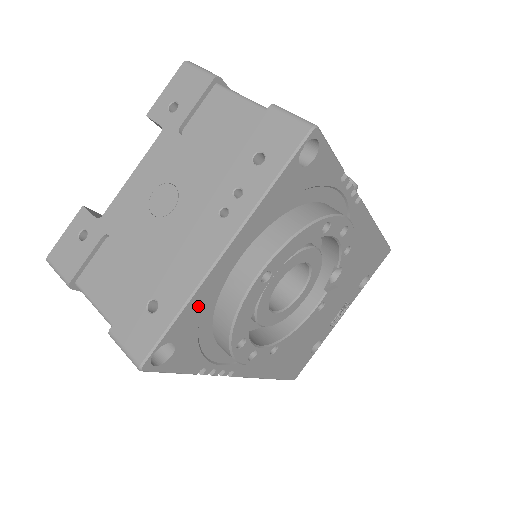
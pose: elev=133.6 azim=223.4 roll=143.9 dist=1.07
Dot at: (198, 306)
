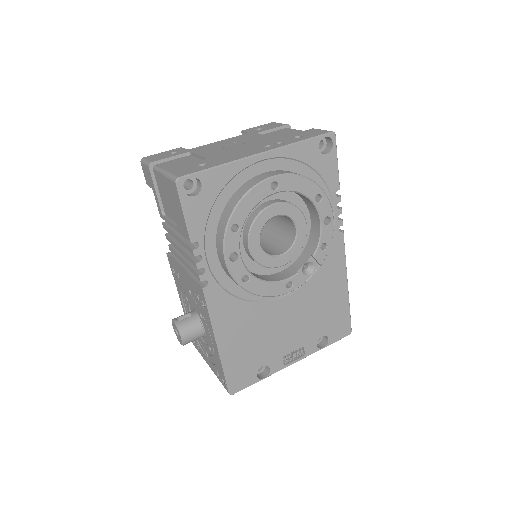
Dot at: (228, 176)
